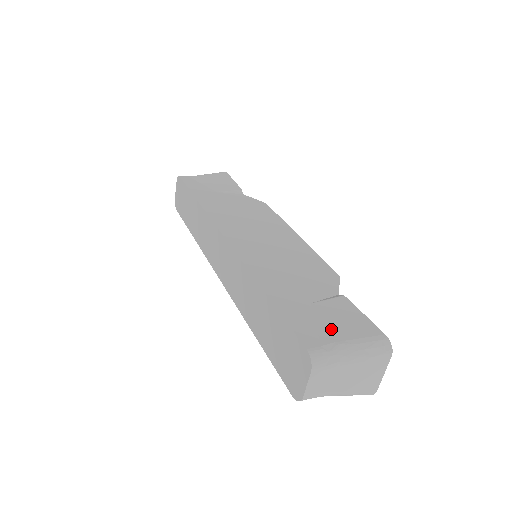
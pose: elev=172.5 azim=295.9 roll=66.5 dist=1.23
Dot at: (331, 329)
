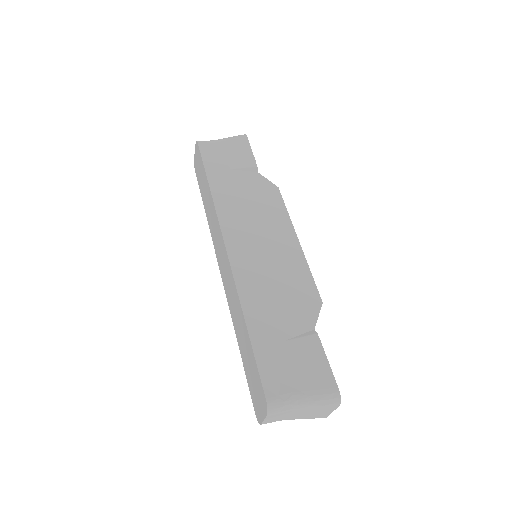
Dot at: (293, 376)
